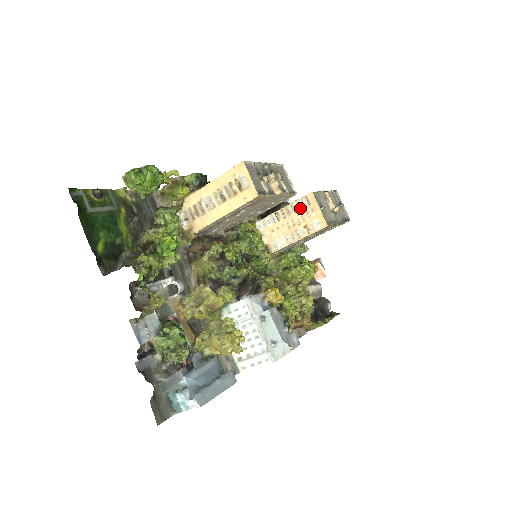
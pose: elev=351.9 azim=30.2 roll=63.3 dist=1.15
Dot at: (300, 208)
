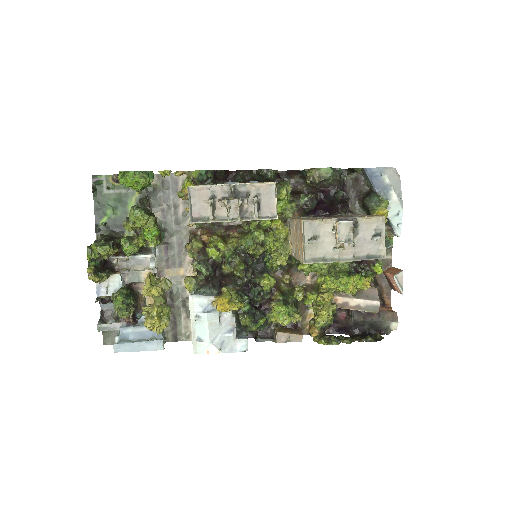
Dot at: (298, 229)
